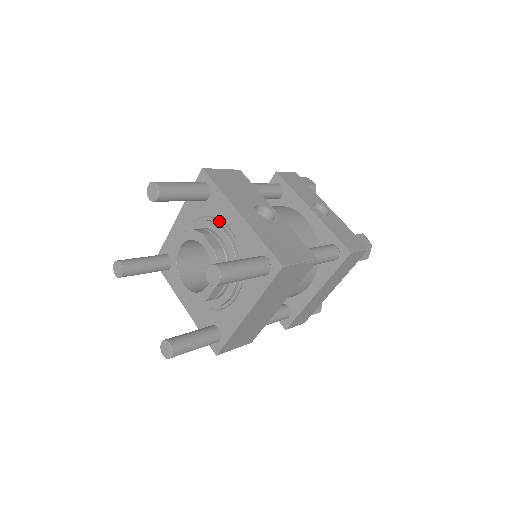
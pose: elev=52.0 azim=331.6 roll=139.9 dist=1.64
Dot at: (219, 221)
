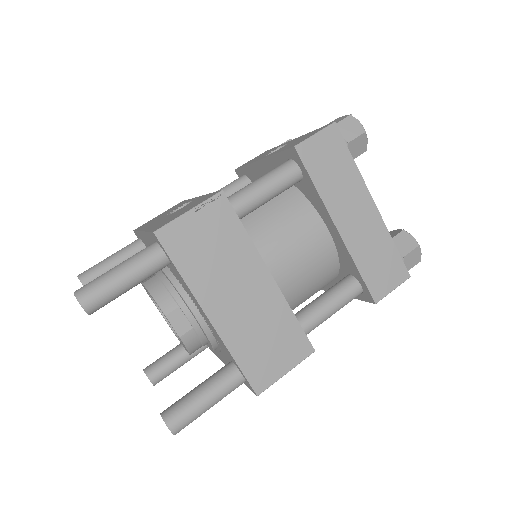
Dot at: occluded
